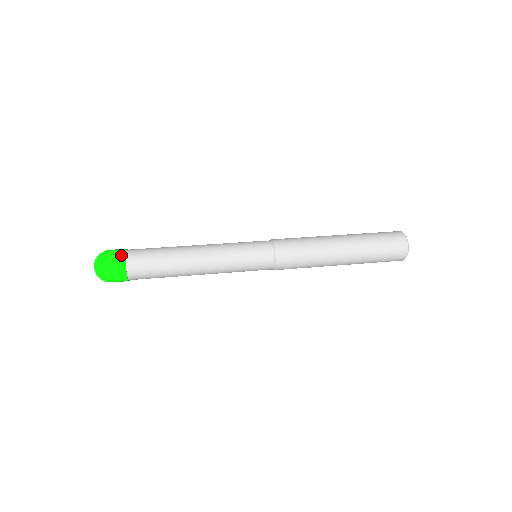
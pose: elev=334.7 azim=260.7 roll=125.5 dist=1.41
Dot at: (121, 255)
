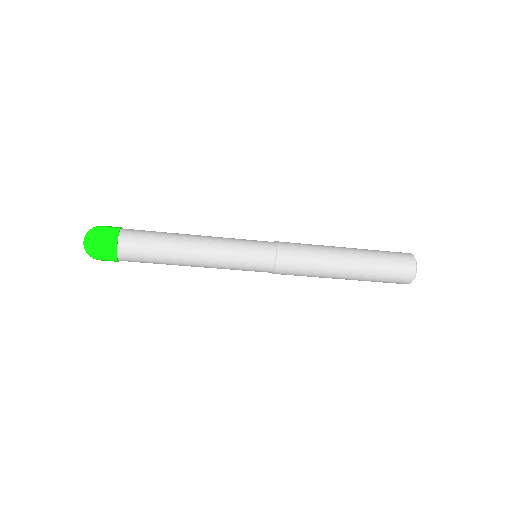
Dot at: occluded
